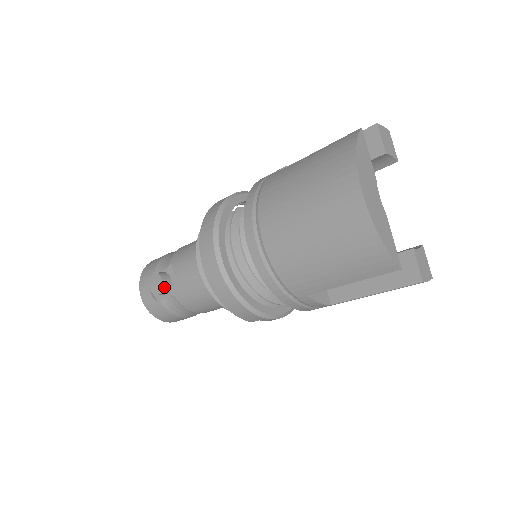
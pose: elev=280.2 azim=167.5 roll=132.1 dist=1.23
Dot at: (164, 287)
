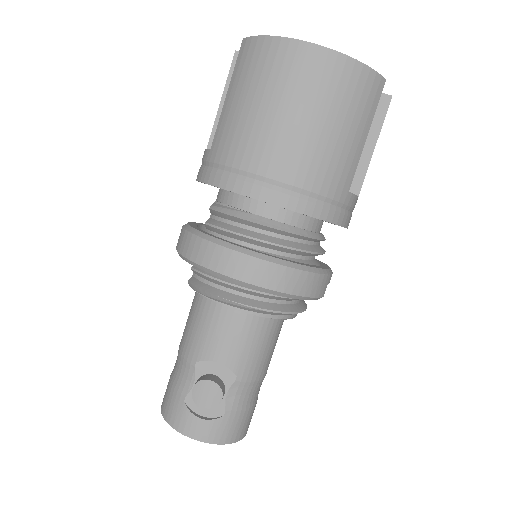
Dot at: (218, 384)
